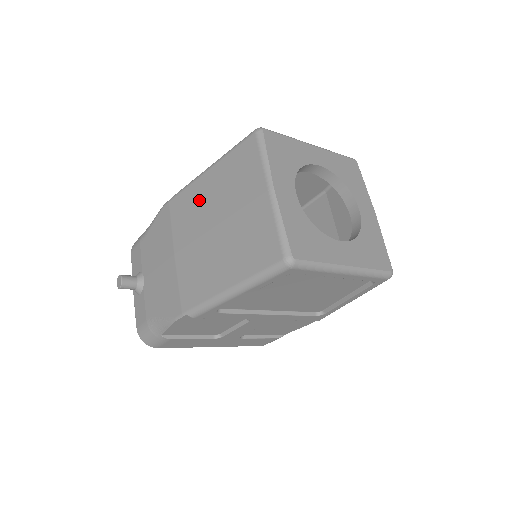
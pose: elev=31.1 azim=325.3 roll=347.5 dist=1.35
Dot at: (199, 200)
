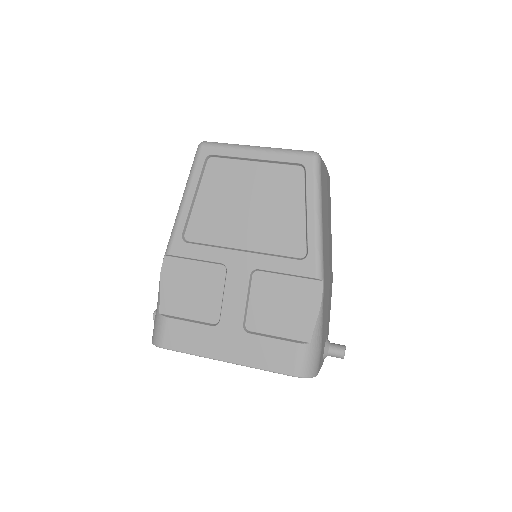
Dot at: occluded
